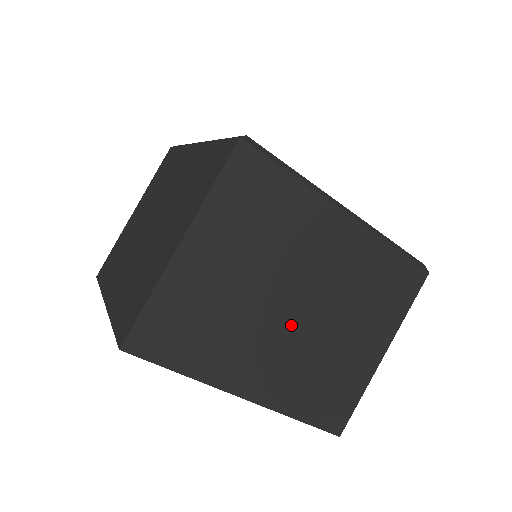
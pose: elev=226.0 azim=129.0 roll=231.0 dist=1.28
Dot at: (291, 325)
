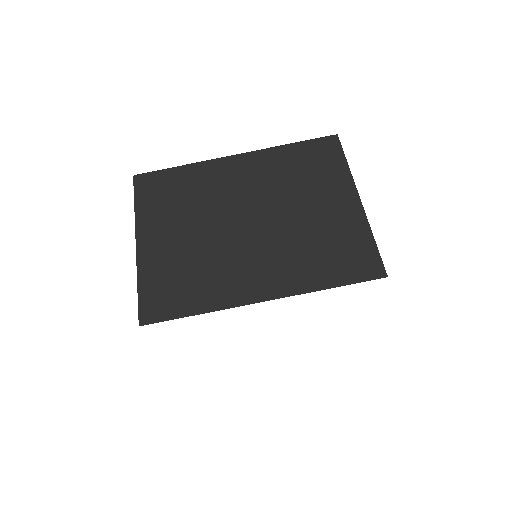
Dot at: (255, 234)
